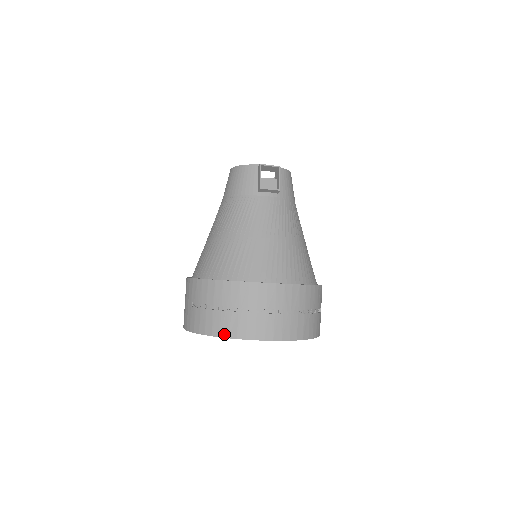
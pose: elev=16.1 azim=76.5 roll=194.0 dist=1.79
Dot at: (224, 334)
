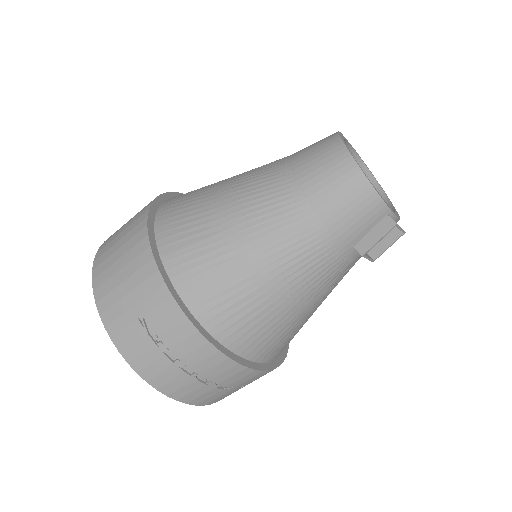
Dot at: (166, 391)
